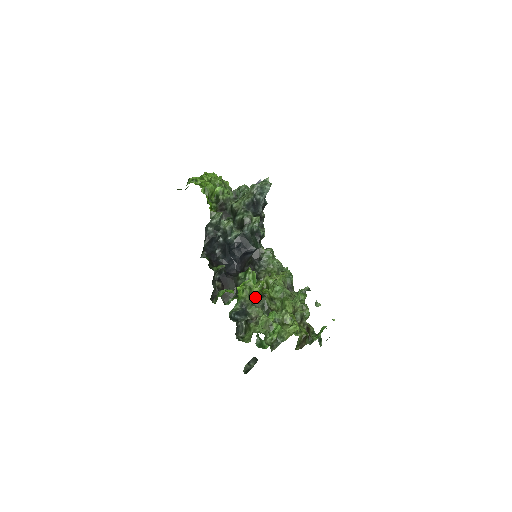
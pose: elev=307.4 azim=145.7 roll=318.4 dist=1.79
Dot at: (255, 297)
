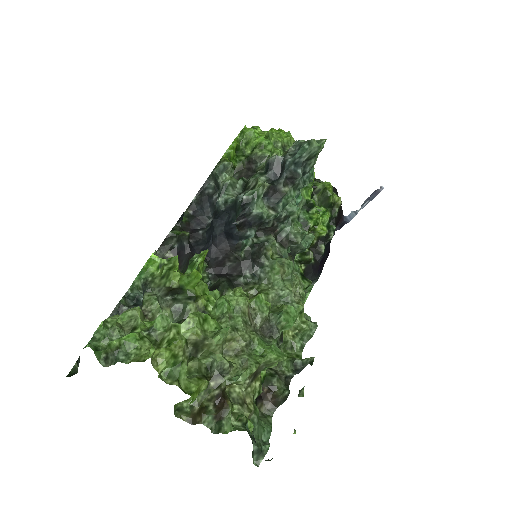
Dot at: (168, 285)
